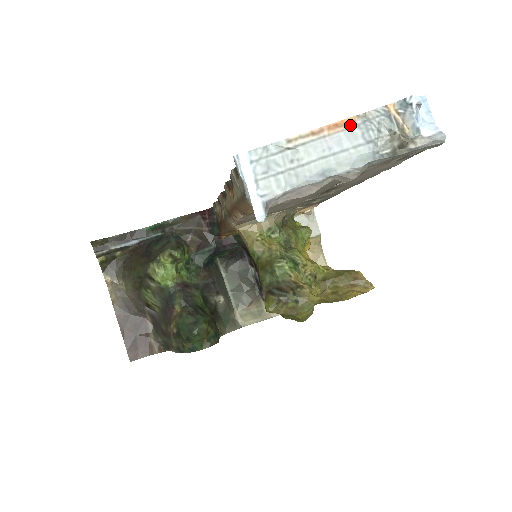
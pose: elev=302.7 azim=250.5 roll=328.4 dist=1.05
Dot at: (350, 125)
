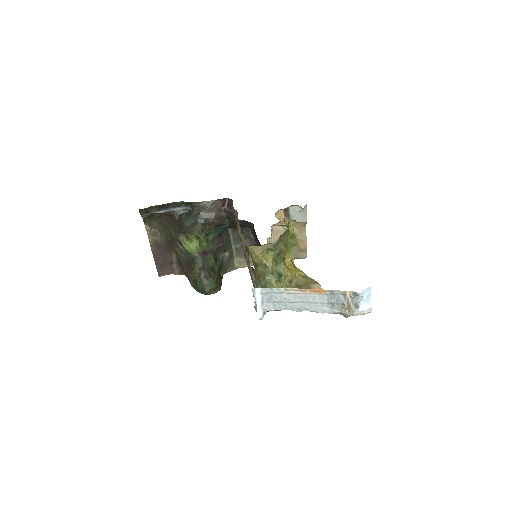
Dot at: (322, 293)
